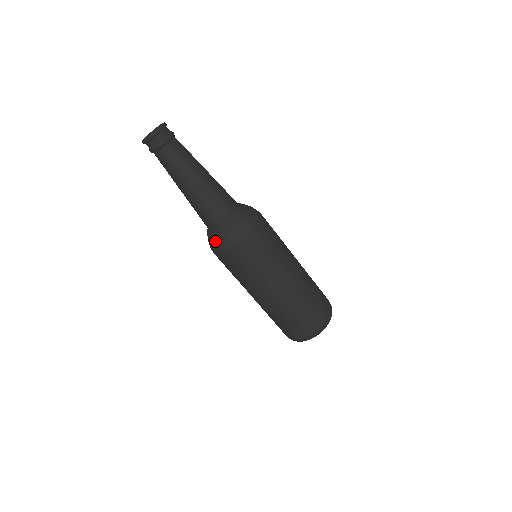
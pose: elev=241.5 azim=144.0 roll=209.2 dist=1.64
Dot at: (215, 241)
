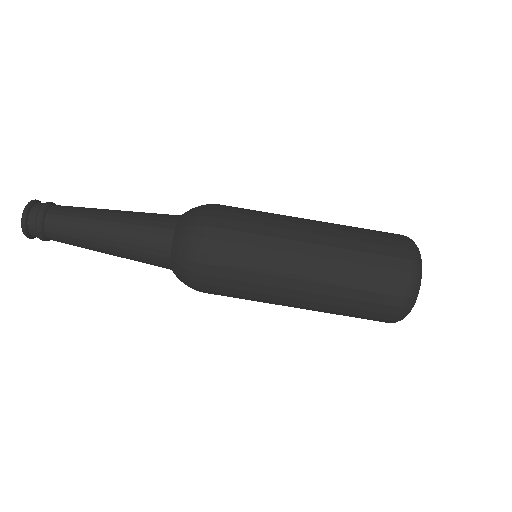
Dot at: (187, 230)
